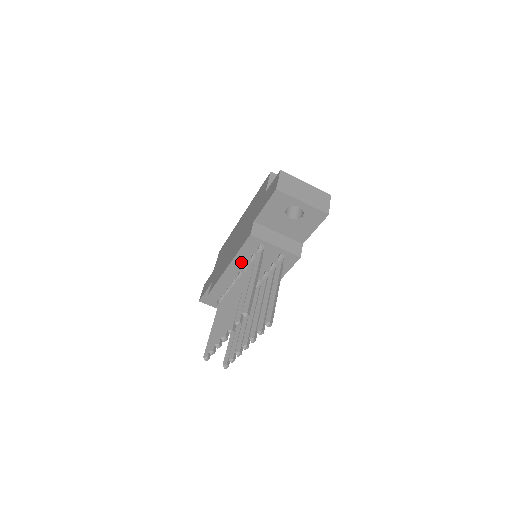
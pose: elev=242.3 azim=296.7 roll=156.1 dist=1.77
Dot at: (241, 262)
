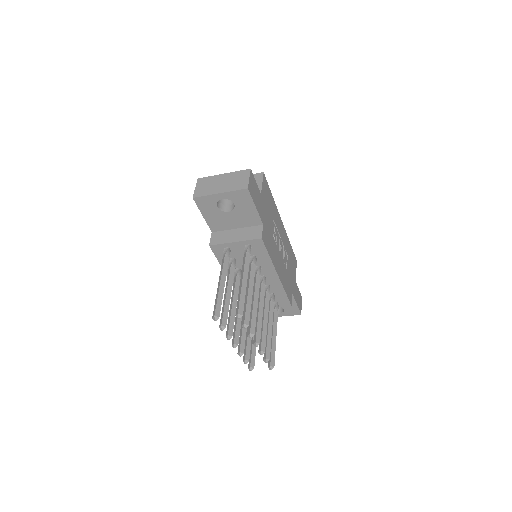
Dot at: occluded
